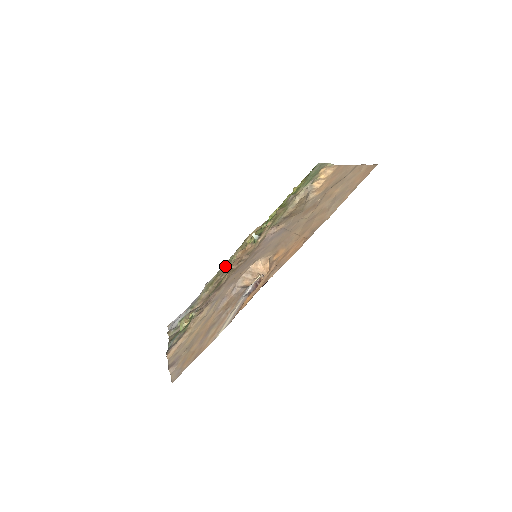
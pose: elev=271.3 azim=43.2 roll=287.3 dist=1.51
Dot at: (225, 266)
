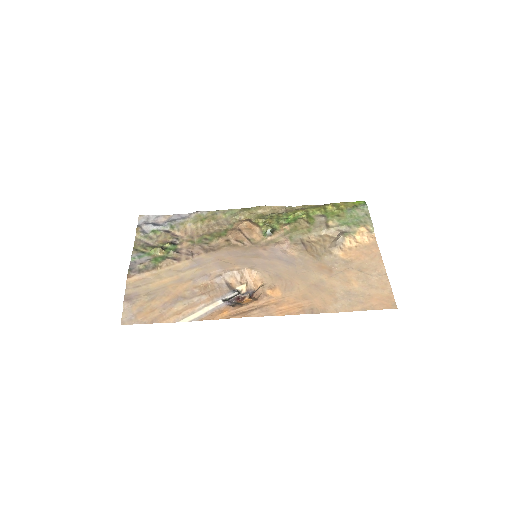
Dot at: (225, 214)
